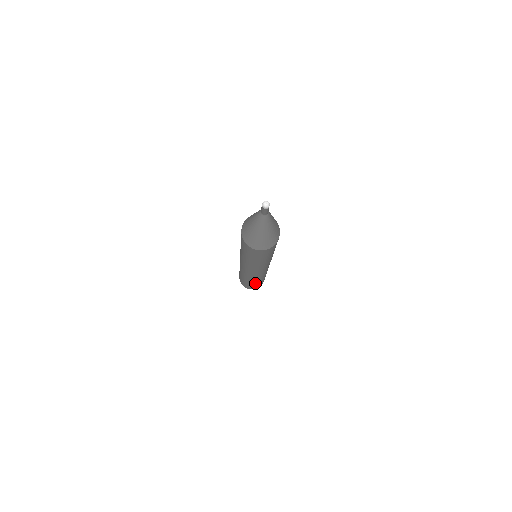
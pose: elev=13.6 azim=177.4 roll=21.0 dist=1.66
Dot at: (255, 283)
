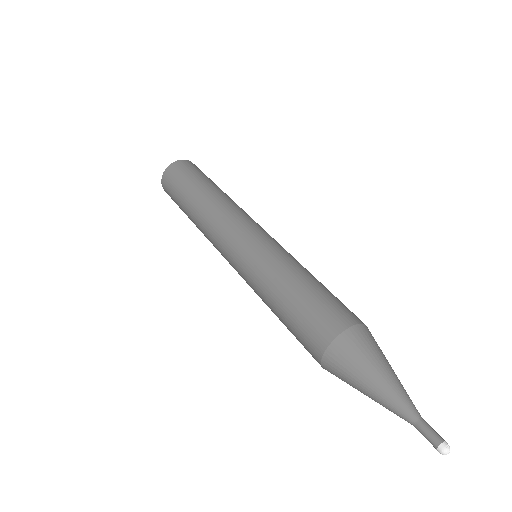
Dot at: occluded
